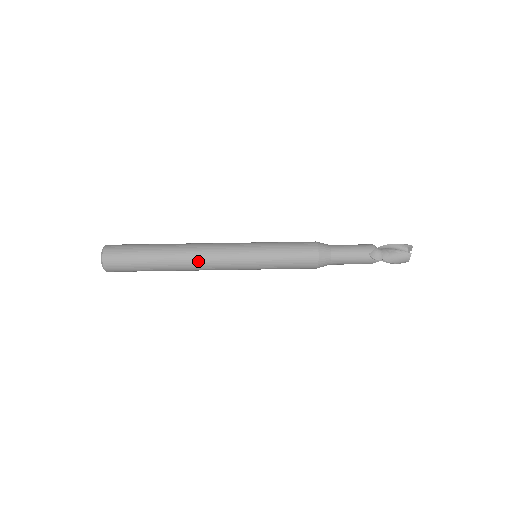
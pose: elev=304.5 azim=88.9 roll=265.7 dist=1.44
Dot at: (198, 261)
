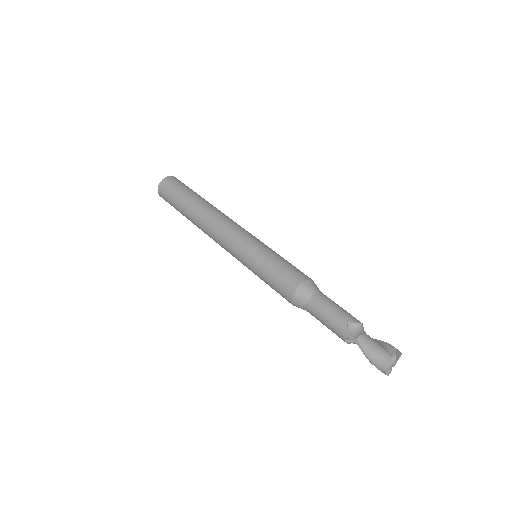
Dot at: (212, 221)
